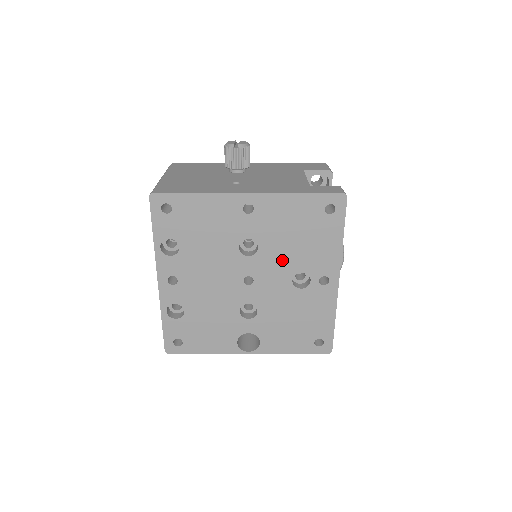
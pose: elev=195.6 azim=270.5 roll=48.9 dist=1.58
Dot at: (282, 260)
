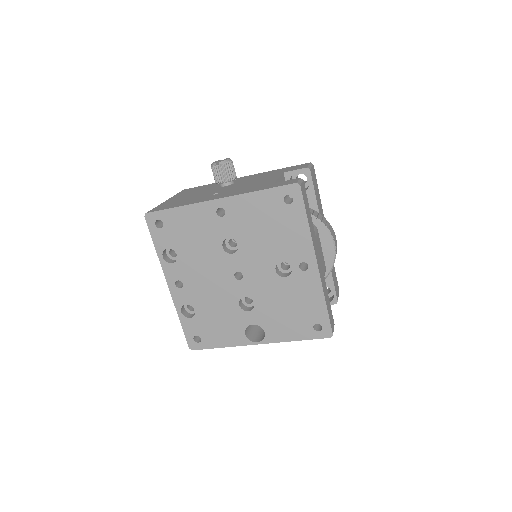
Dot at: (261, 253)
